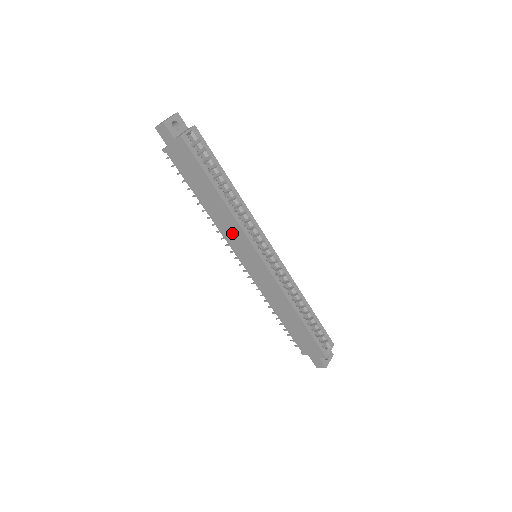
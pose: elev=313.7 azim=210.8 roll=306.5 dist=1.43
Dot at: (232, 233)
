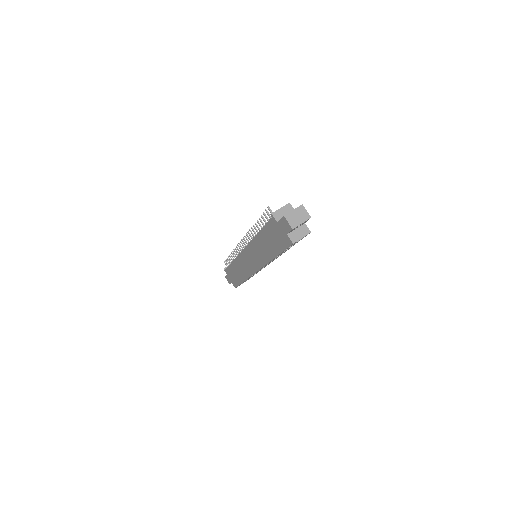
Dot at: (257, 254)
